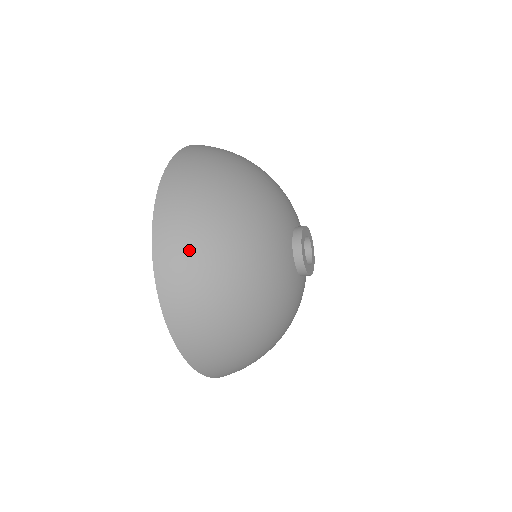
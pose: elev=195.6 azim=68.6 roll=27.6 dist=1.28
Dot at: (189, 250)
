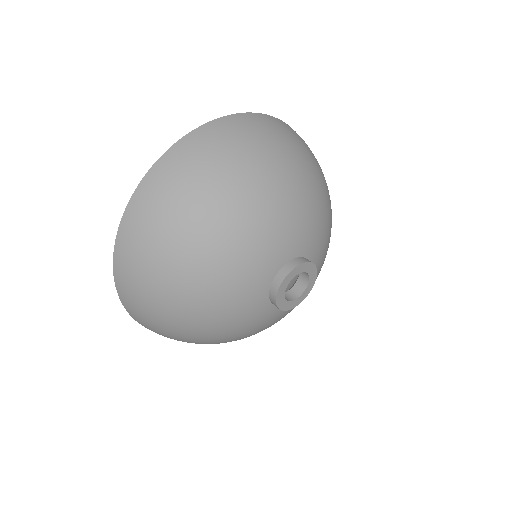
Dot at: (142, 296)
